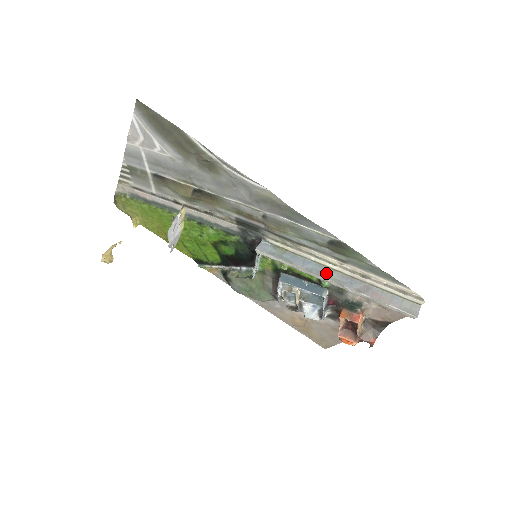
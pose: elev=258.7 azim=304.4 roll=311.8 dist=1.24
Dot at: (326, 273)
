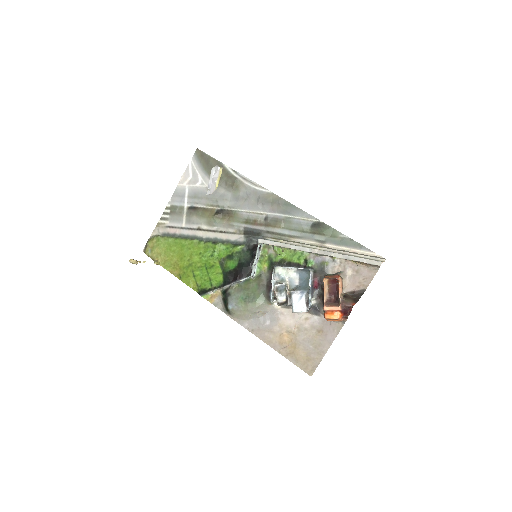
Dot at: (311, 249)
